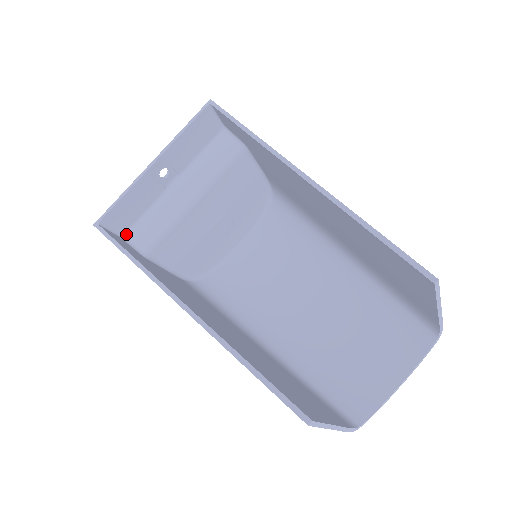
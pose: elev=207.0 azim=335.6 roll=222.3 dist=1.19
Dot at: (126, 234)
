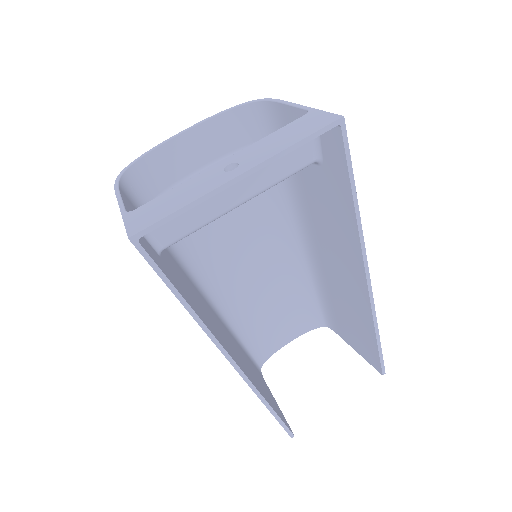
Dot at: occluded
